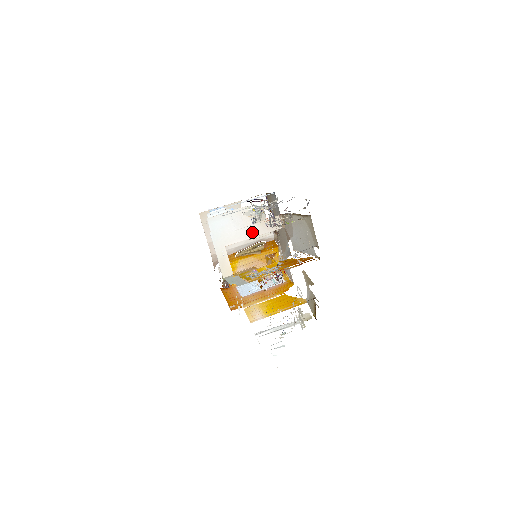
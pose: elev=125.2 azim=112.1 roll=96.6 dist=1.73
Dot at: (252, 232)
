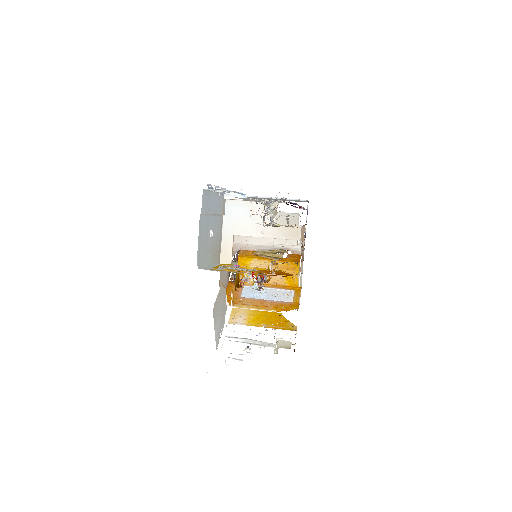
Dot at: (266, 232)
